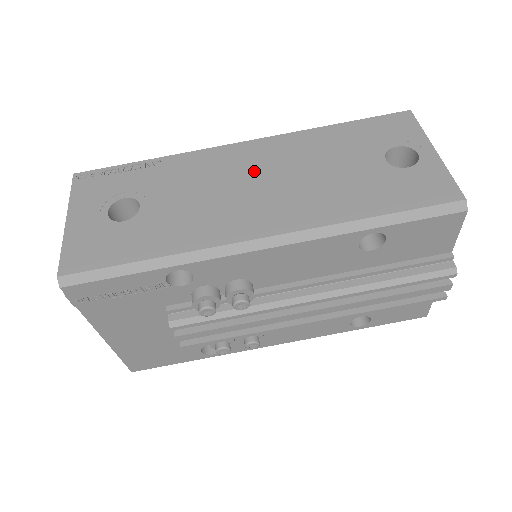
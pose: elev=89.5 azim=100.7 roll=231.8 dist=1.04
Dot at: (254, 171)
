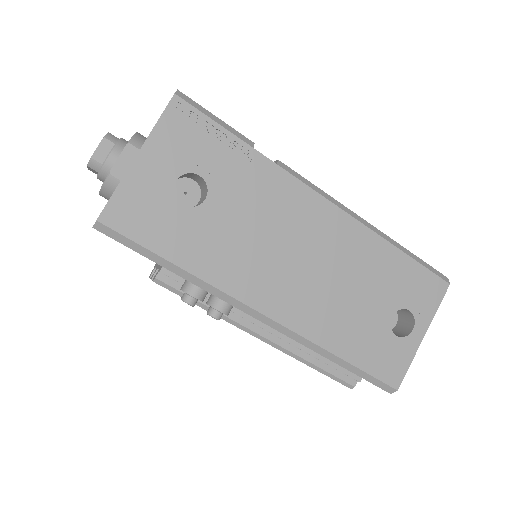
Dot at: (311, 244)
